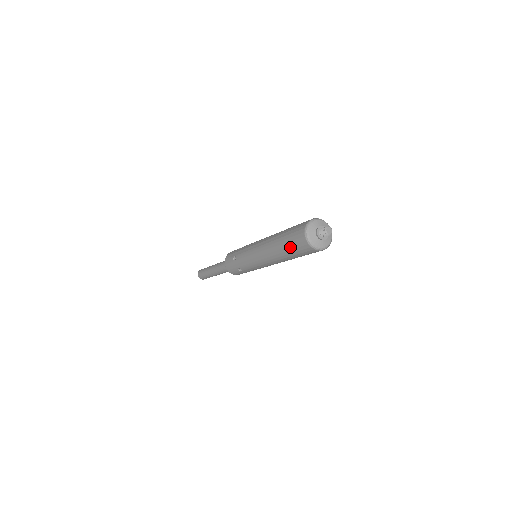
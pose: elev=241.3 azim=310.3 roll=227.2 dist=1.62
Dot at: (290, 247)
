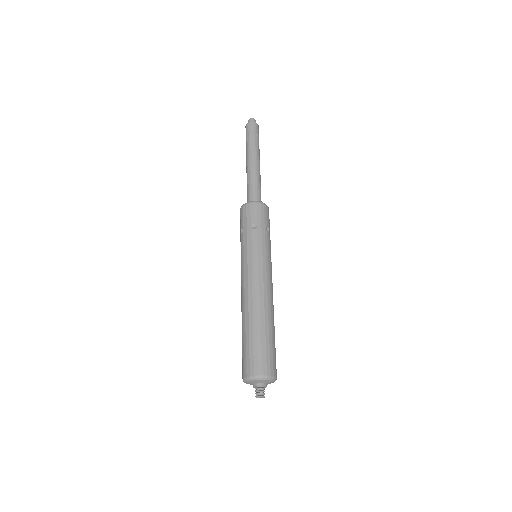
Dot at: (242, 349)
